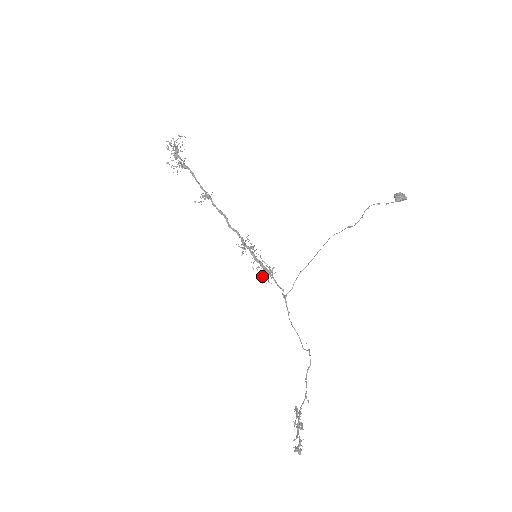
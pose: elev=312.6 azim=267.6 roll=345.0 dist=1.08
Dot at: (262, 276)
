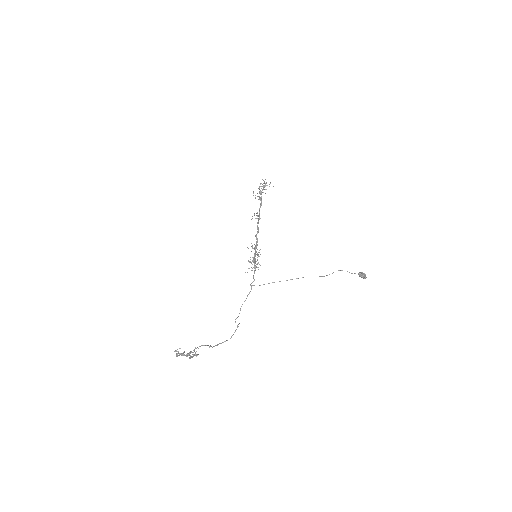
Dot at: occluded
